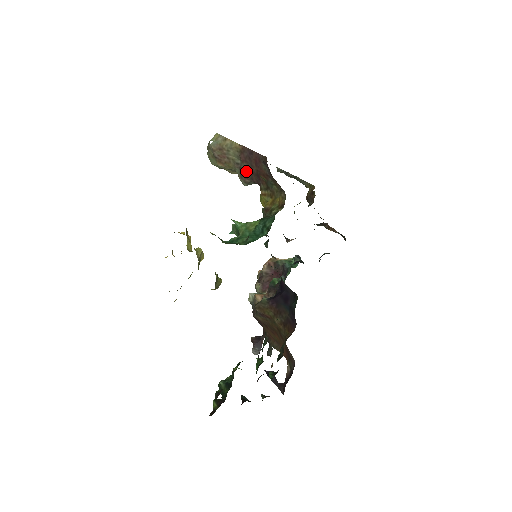
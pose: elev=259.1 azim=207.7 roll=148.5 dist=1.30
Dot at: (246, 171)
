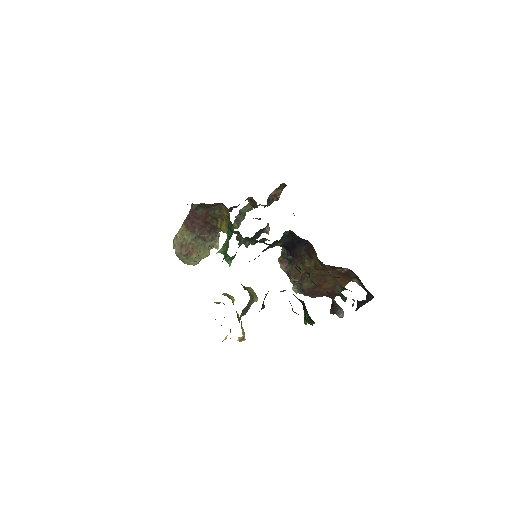
Dot at: (202, 233)
